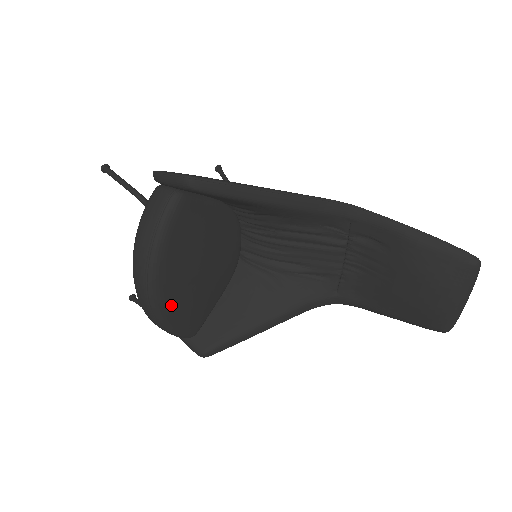
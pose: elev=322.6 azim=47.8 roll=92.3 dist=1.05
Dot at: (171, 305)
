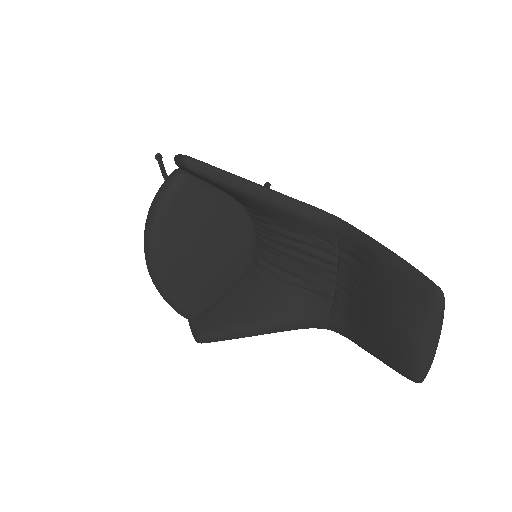
Dot at: (168, 274)
